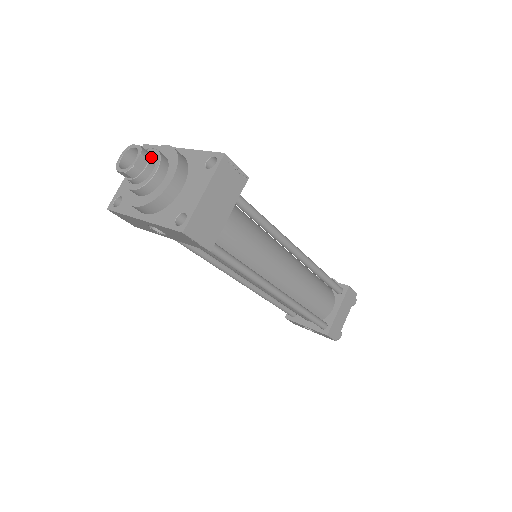
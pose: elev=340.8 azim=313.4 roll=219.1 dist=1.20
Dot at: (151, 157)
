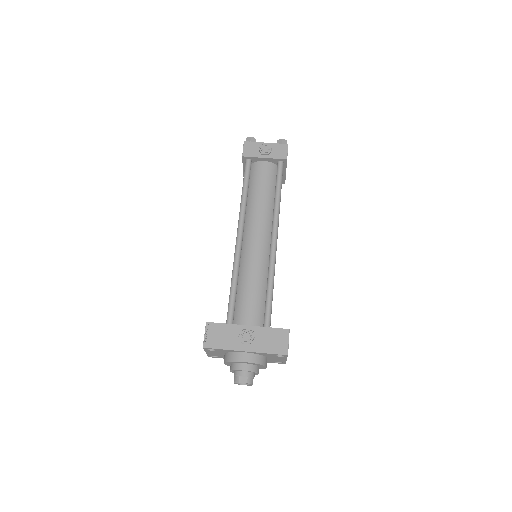
Dot at: (252, 376)
